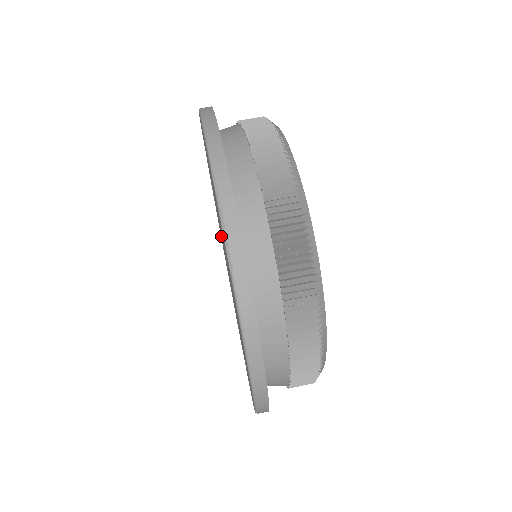
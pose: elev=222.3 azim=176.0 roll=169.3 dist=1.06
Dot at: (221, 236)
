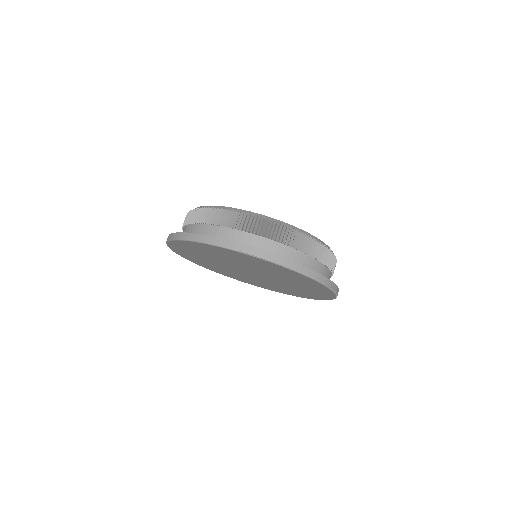
Dot at: (220, 261)
